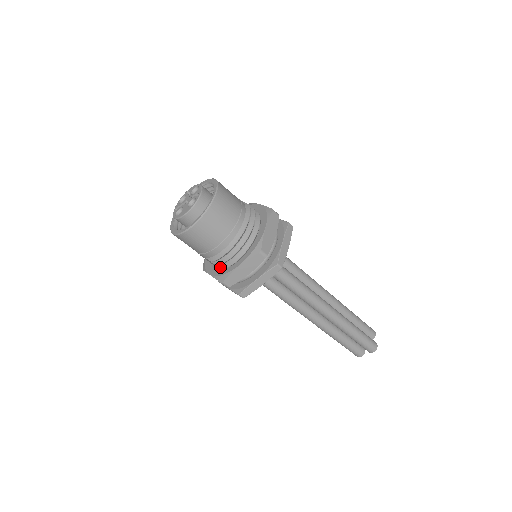
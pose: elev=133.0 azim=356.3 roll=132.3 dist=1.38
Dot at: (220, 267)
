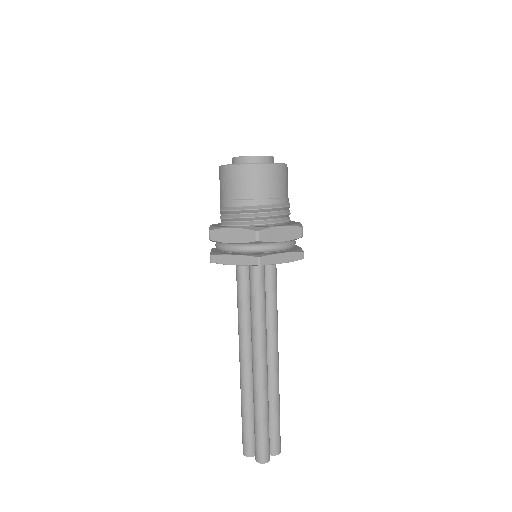
Dot at: (222, 223)
